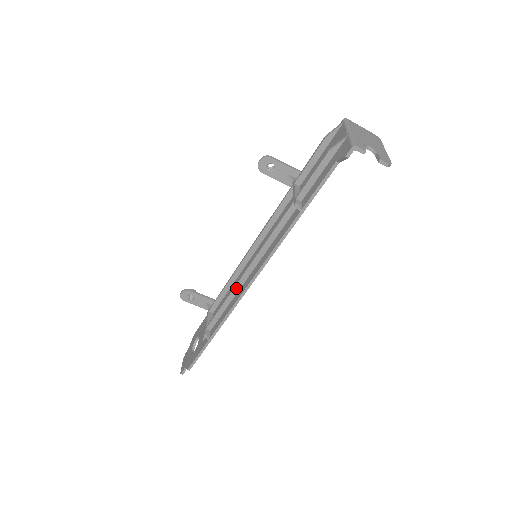
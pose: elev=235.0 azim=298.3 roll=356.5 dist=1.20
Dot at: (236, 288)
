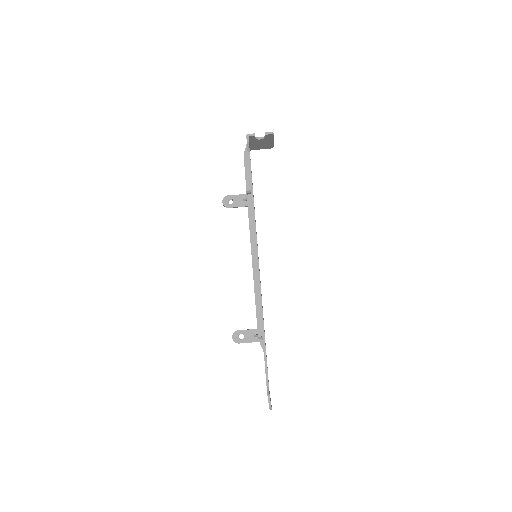
Dot at: (255, 282)
